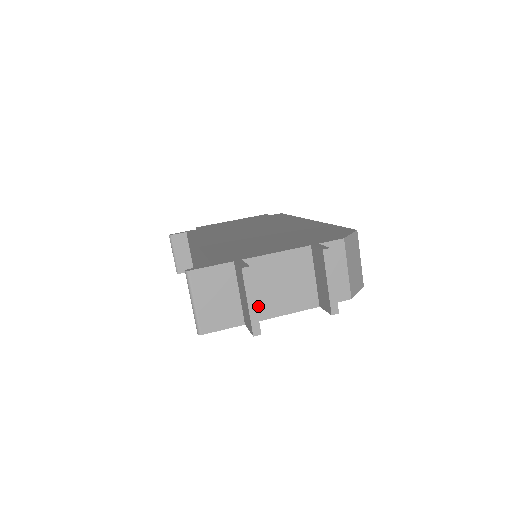
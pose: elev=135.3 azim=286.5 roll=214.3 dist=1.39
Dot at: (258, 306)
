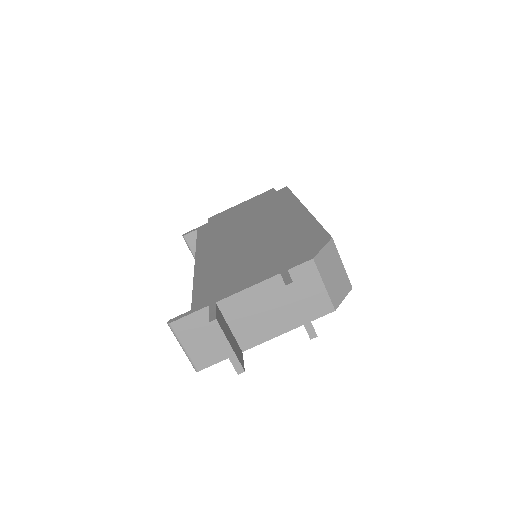
Dot at: (243, 337)
